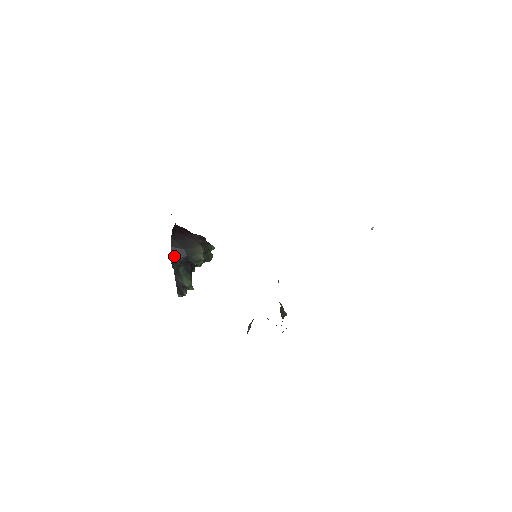
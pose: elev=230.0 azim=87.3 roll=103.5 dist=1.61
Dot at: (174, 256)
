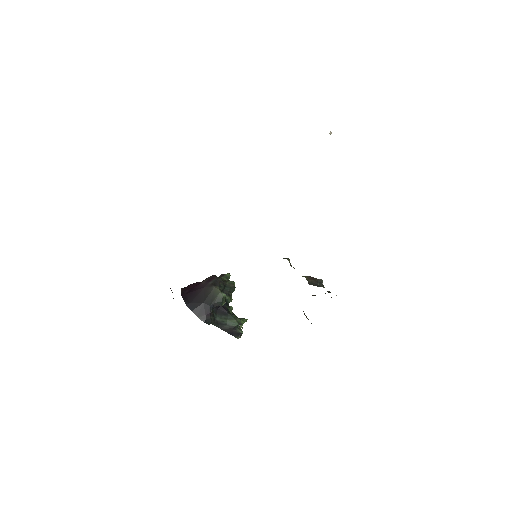
Dot at: (201, 316)
